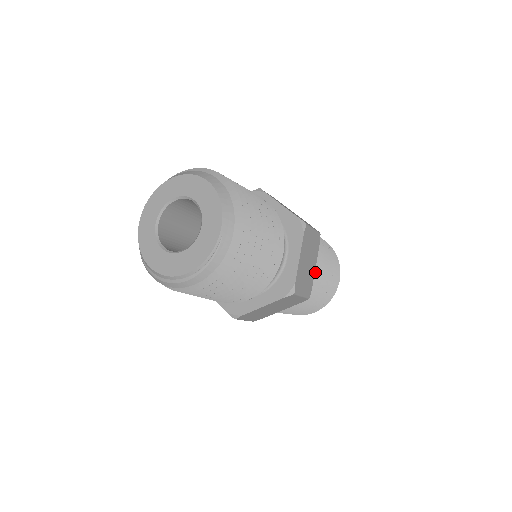
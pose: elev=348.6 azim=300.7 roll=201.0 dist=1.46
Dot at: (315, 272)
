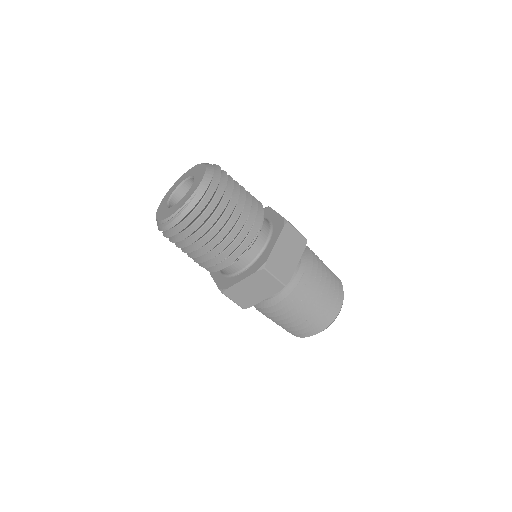
Dot at: (304, 277)
